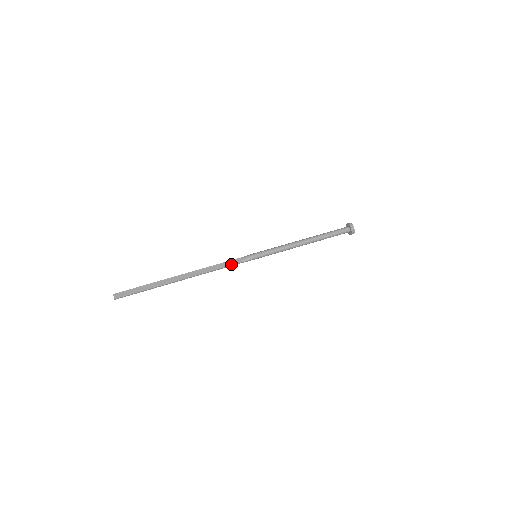
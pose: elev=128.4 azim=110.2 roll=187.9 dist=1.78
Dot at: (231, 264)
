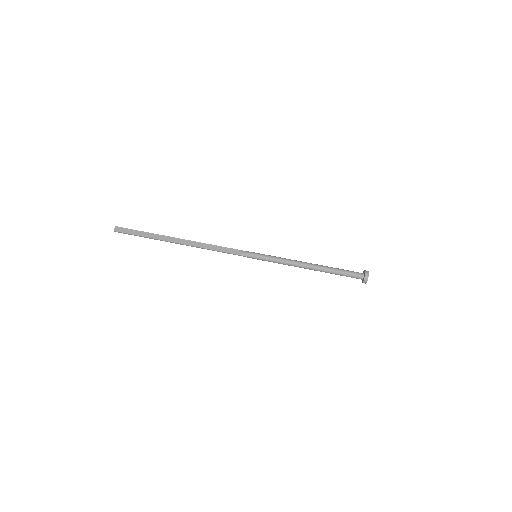
Dot at: (228, 252)
